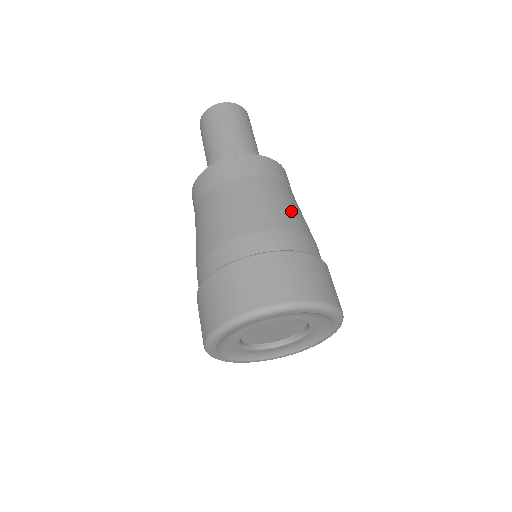
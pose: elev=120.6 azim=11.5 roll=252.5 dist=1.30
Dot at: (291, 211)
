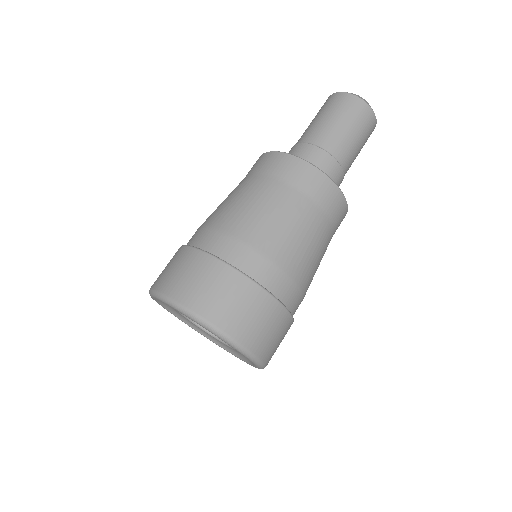
Dot at: (299, 245)
